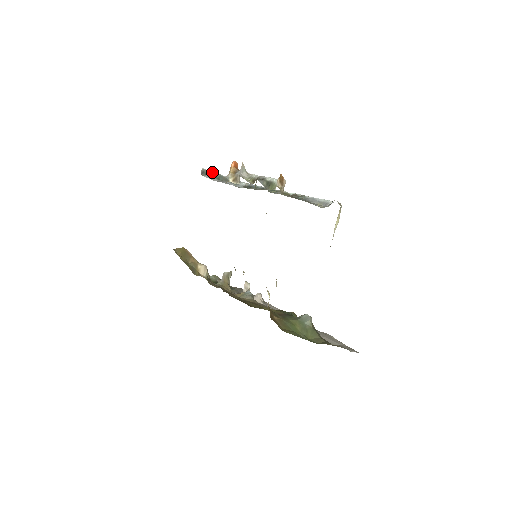
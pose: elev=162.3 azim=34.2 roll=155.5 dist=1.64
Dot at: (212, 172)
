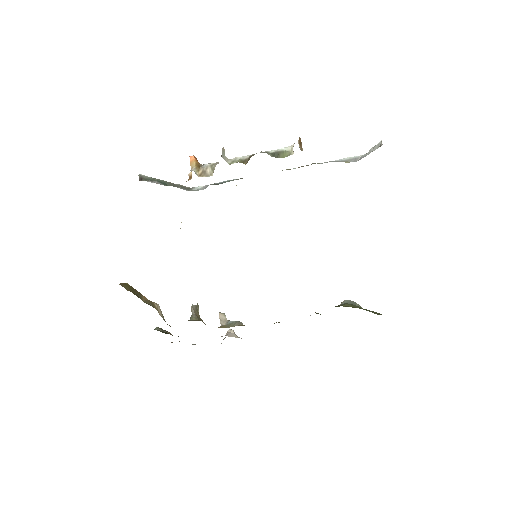
Dot at: (153, 178)
